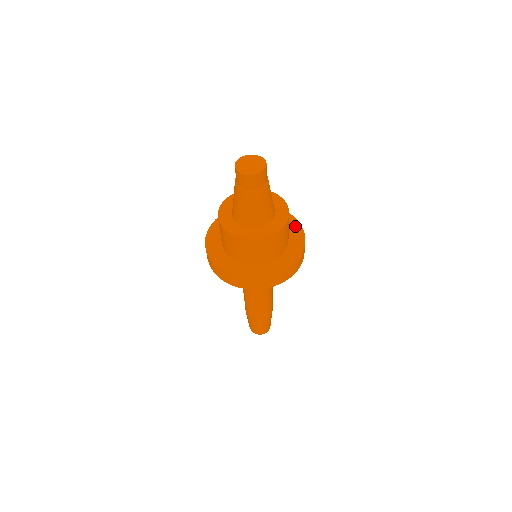
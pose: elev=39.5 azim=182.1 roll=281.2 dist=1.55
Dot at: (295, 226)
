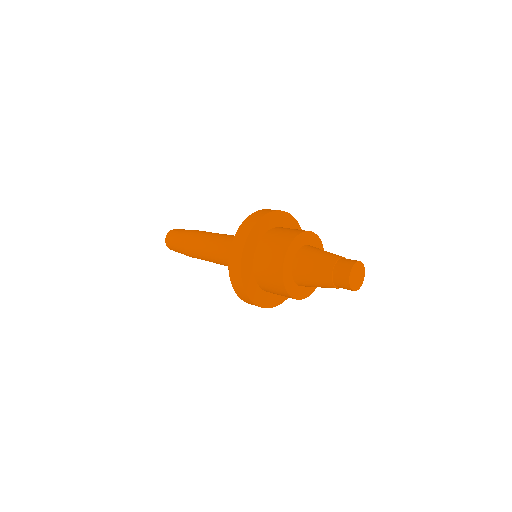
Dot at: occluded
